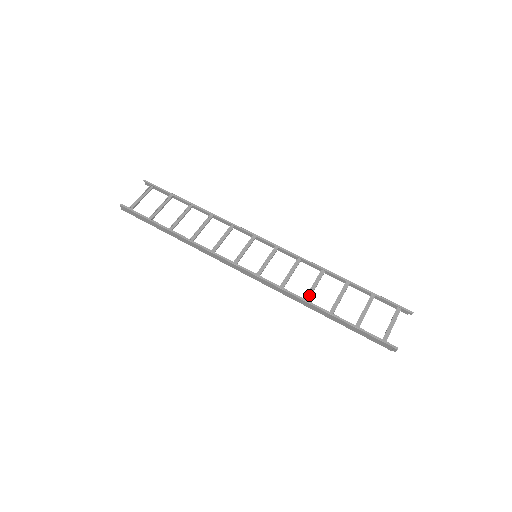
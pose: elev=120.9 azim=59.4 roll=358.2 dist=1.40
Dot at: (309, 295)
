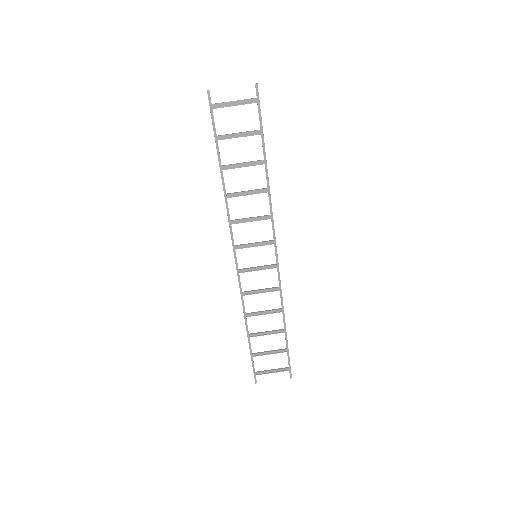
Dot at: (252, 314)
